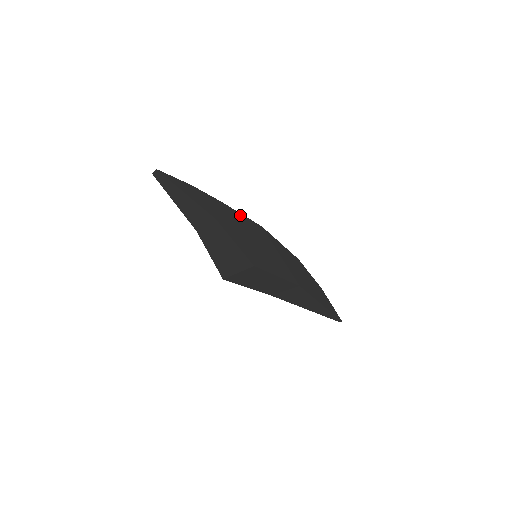
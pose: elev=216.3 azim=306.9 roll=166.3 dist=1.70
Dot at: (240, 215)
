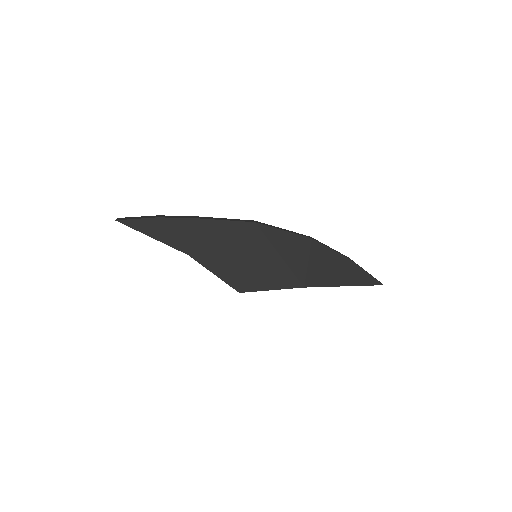
Dot at: (223, 224)
